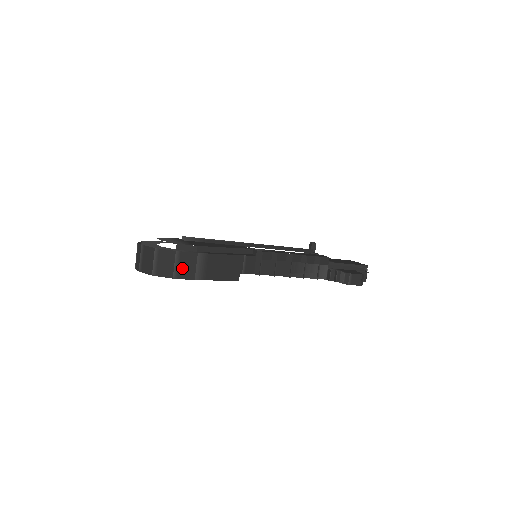
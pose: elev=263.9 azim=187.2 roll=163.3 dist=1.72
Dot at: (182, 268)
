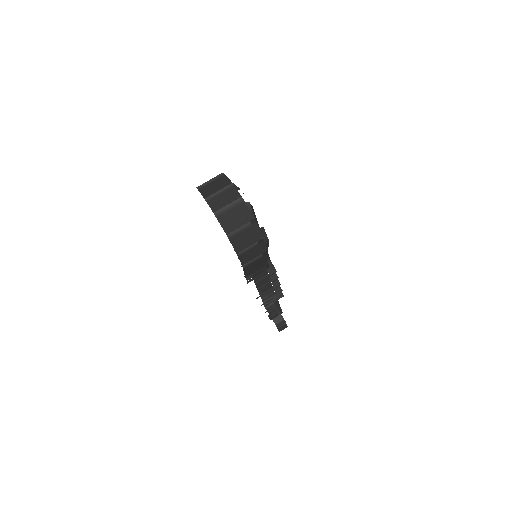
Dot at: (250, 252)
